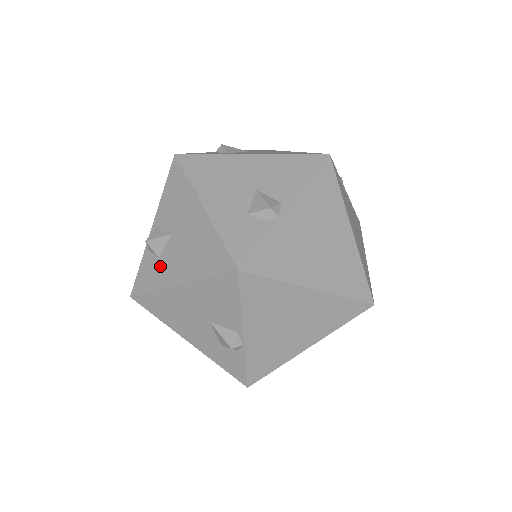
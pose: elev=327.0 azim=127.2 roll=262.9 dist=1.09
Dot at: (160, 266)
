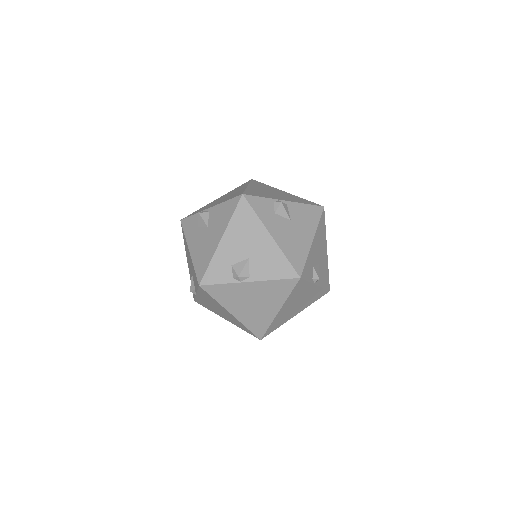
Dot at: (194, 231)
